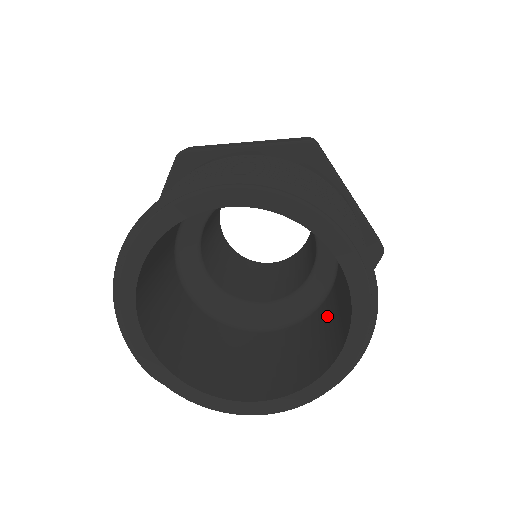
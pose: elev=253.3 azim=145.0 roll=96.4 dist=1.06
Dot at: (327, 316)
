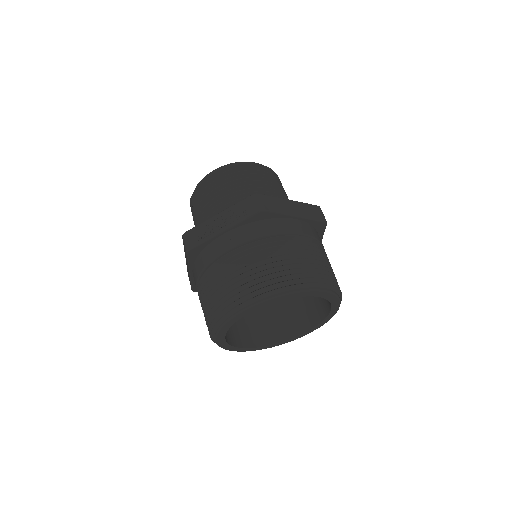
Dot at: occluded
